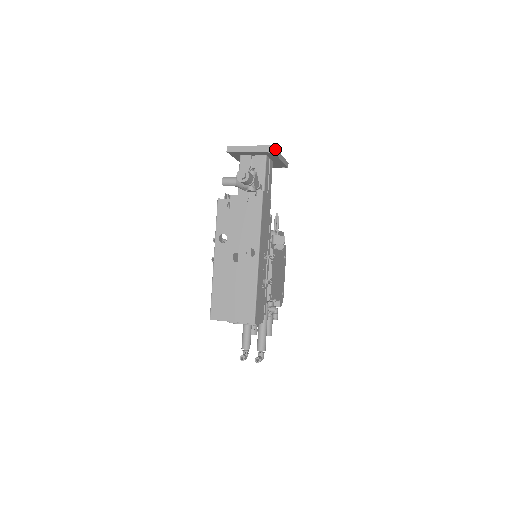
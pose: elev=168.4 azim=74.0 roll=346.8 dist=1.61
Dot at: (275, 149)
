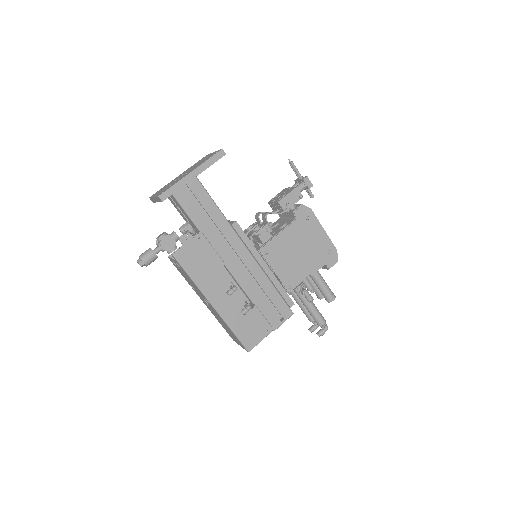
Dot at: (167, 192)
